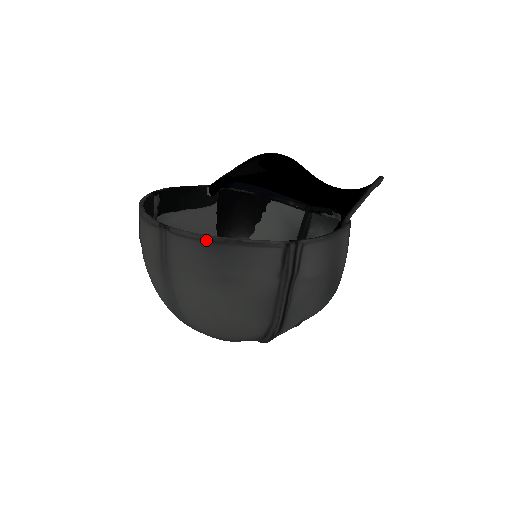
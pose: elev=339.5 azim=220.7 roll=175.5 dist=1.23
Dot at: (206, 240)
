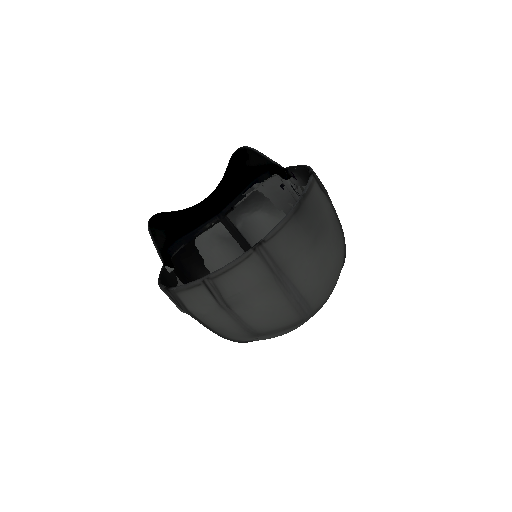
Dot at: (292, 215)
